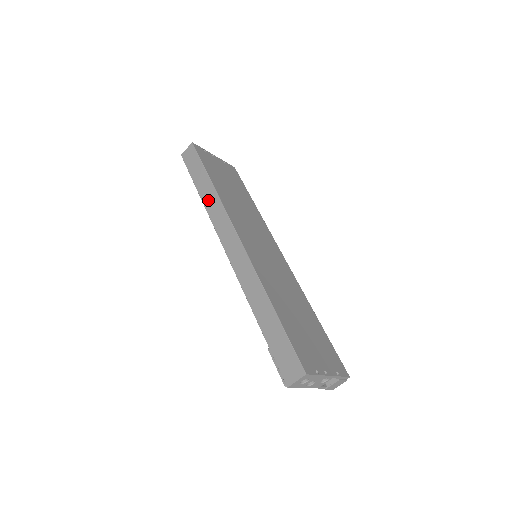
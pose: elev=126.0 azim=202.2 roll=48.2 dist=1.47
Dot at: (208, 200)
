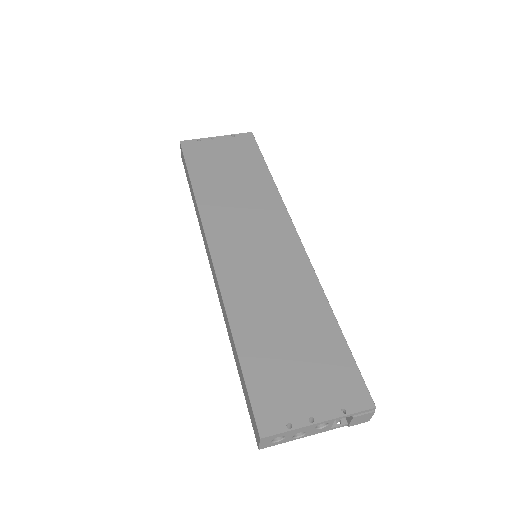
Dot at: (195, 208)
